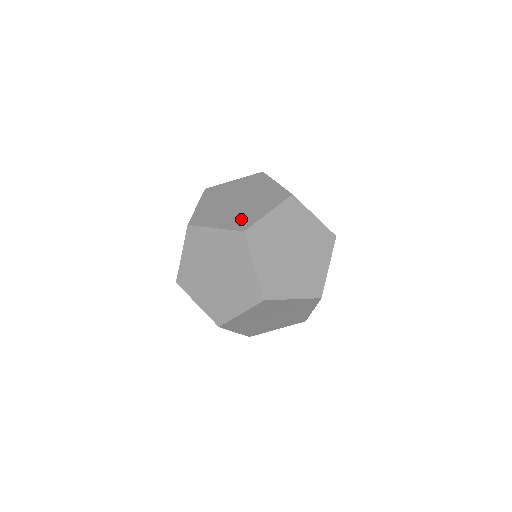
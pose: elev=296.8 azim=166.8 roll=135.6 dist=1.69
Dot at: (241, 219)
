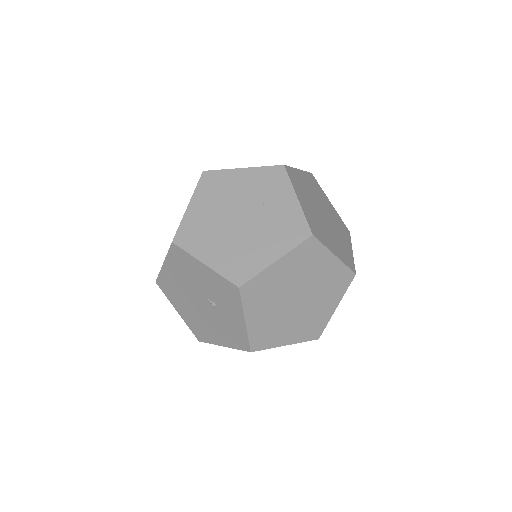
Dot at: (285, 229)
